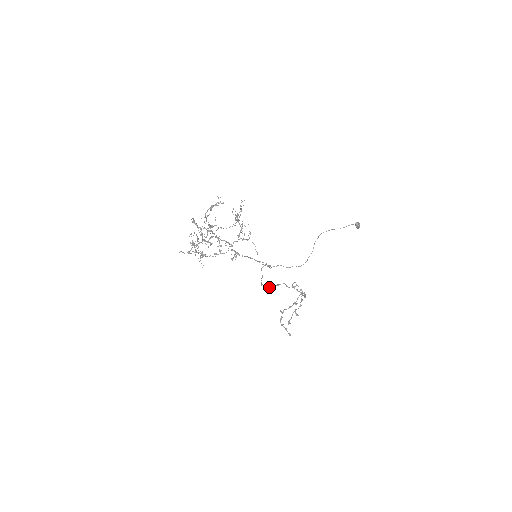
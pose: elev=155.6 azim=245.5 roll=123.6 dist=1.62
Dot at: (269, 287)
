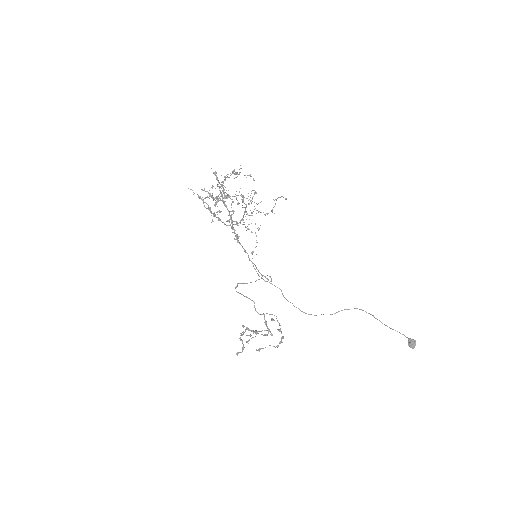
Dot at: occluded
